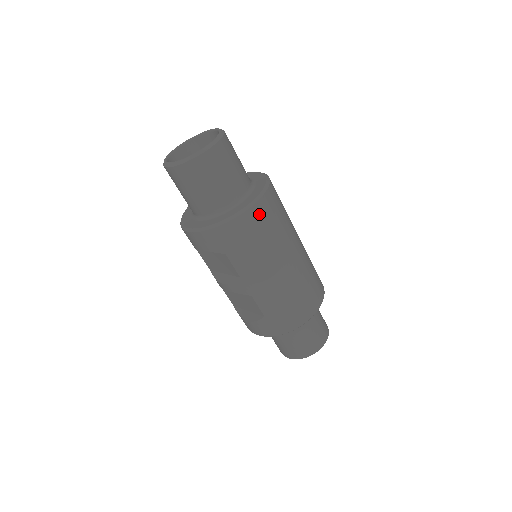
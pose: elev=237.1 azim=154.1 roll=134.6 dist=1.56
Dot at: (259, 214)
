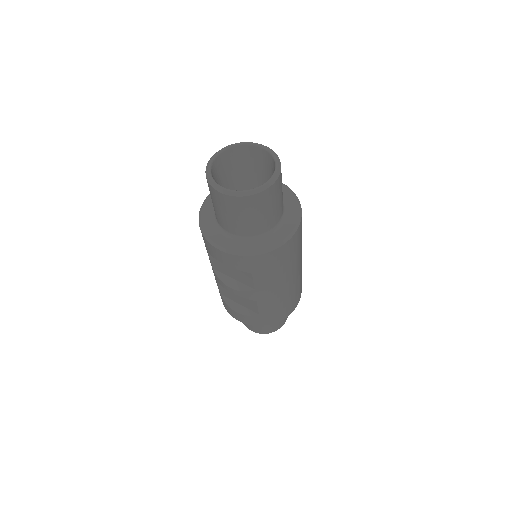
Dot at: (293, 242)
